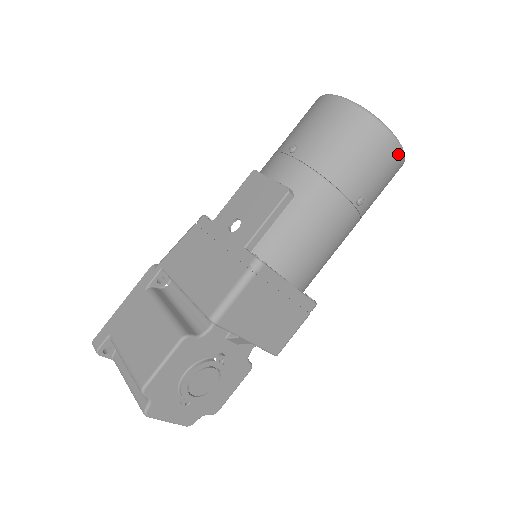
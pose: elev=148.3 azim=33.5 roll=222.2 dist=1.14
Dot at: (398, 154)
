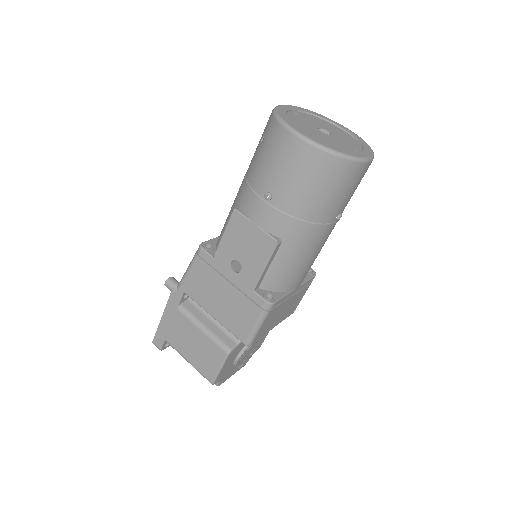
Dot at: (368, 166)
